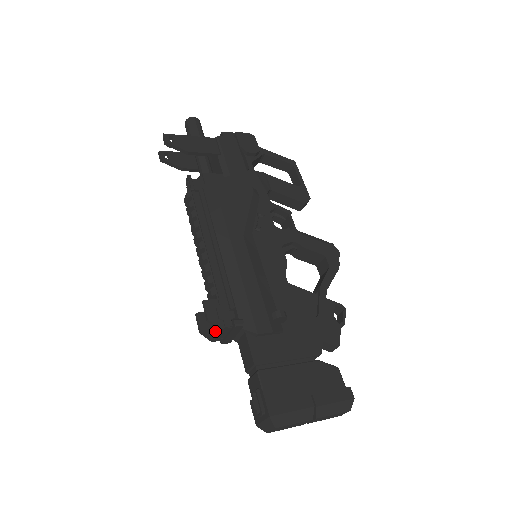
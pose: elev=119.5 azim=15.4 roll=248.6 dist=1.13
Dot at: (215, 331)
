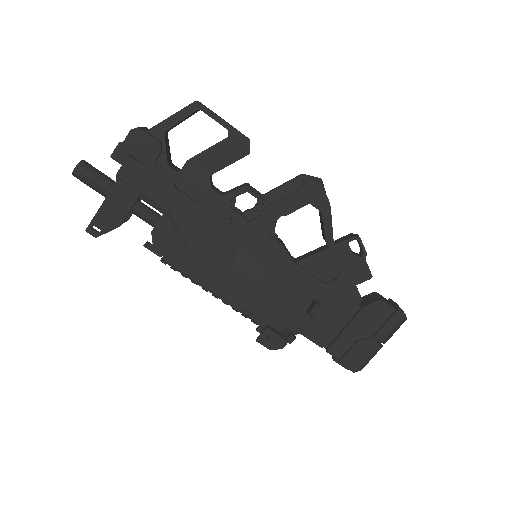
Dot at: occluded
